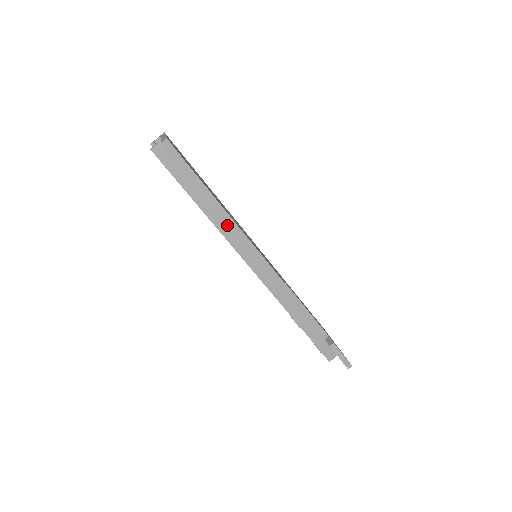
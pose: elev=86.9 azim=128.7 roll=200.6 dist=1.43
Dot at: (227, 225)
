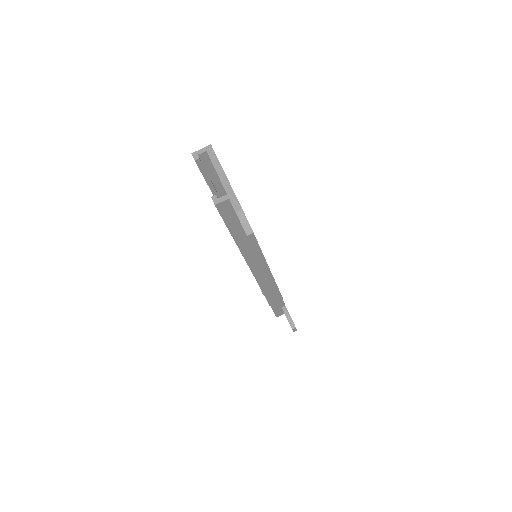
Dot at: (252, 253)
